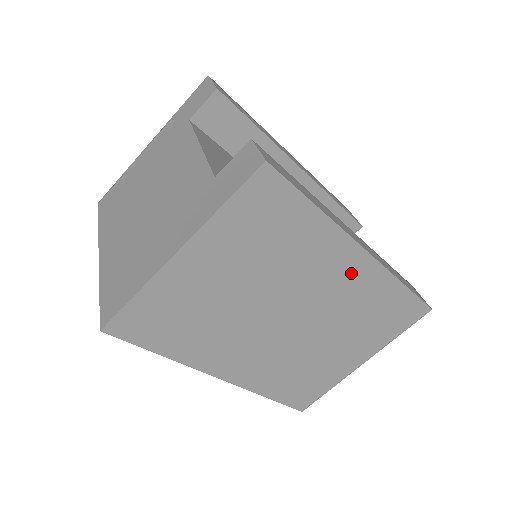
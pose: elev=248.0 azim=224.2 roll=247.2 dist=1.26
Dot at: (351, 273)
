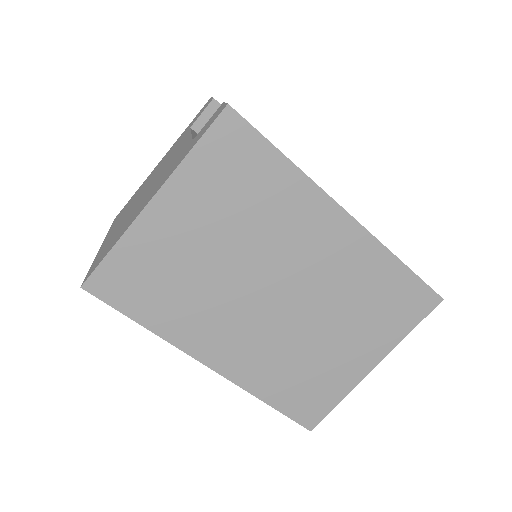
Dot at: (337, 241)
